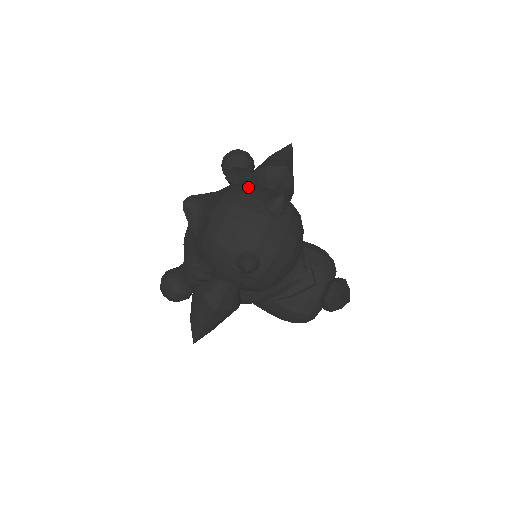
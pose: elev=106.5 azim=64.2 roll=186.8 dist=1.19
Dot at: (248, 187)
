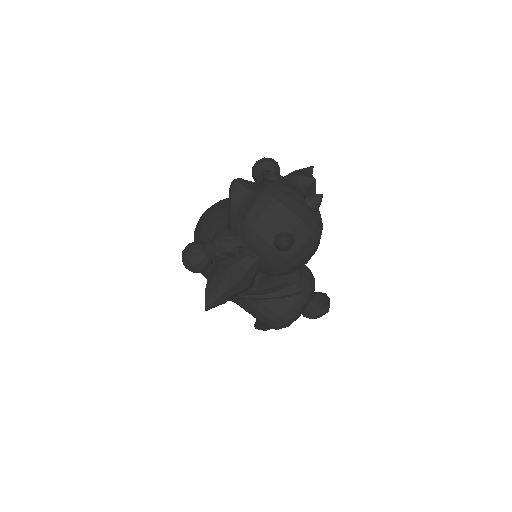
Dot at: occluded
